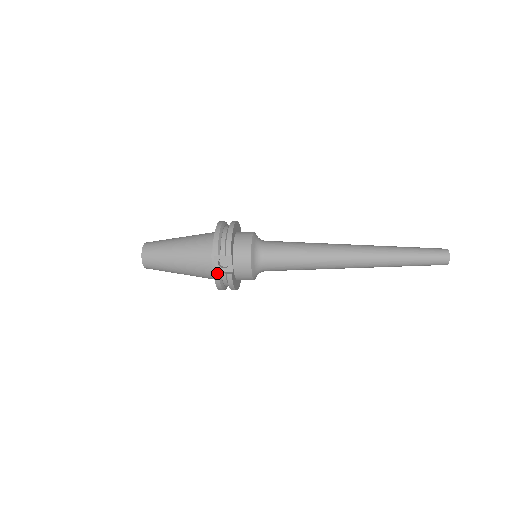
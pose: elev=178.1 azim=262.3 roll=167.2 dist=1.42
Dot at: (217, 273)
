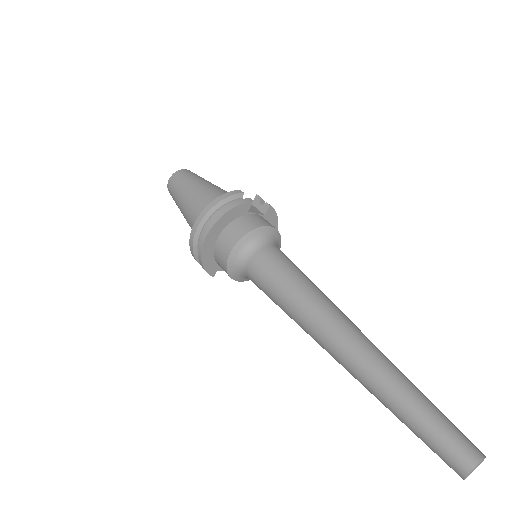
Dot at: occluded
